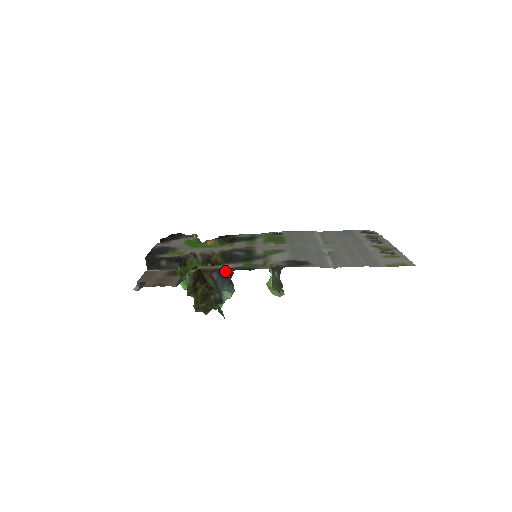
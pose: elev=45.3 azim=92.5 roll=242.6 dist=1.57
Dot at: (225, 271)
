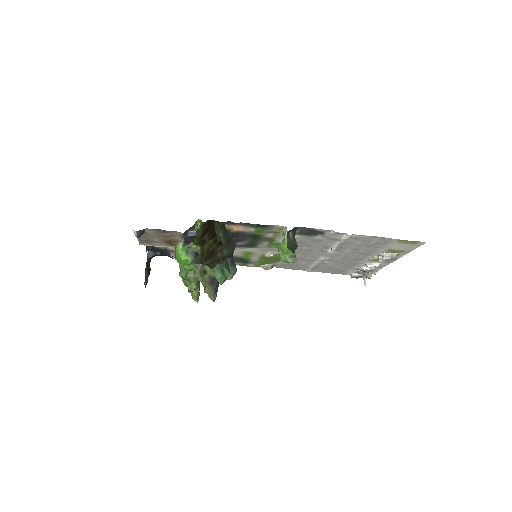
Dot at: occluded
